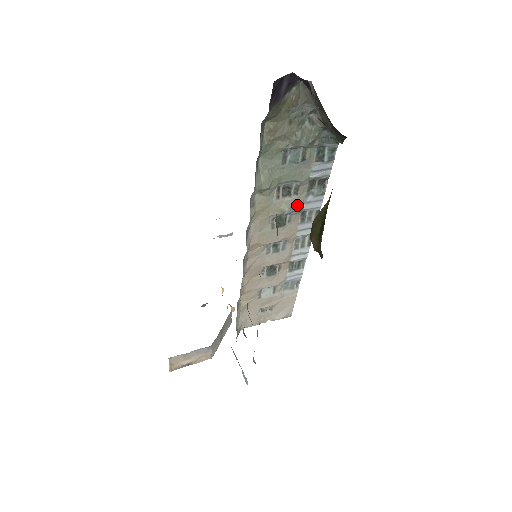
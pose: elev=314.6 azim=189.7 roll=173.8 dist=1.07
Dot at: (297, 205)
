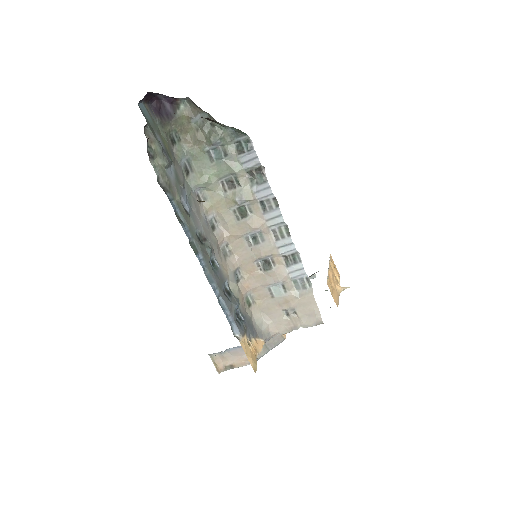
Dot at: (246, 195)
